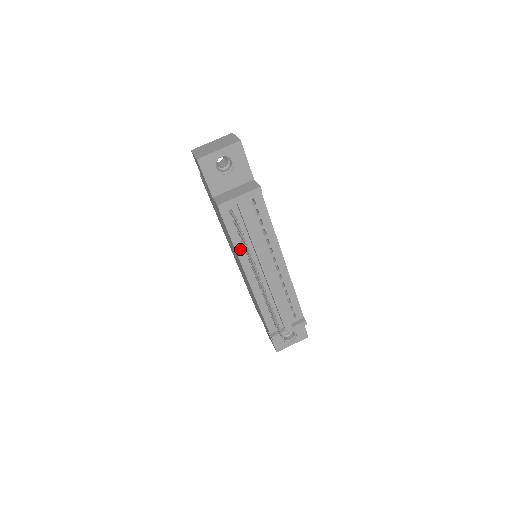
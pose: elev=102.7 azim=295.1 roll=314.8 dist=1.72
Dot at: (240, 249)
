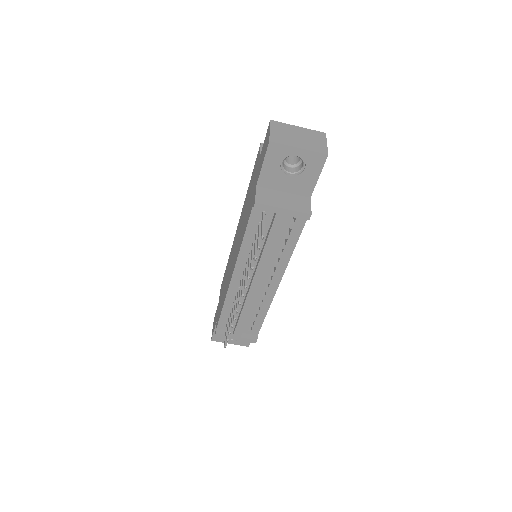
Dot at: (246, 250)
